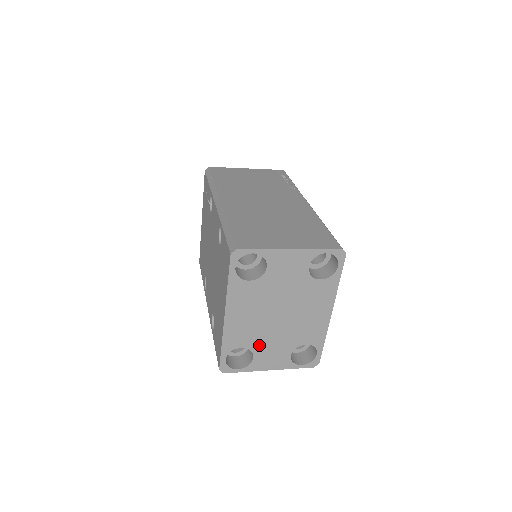
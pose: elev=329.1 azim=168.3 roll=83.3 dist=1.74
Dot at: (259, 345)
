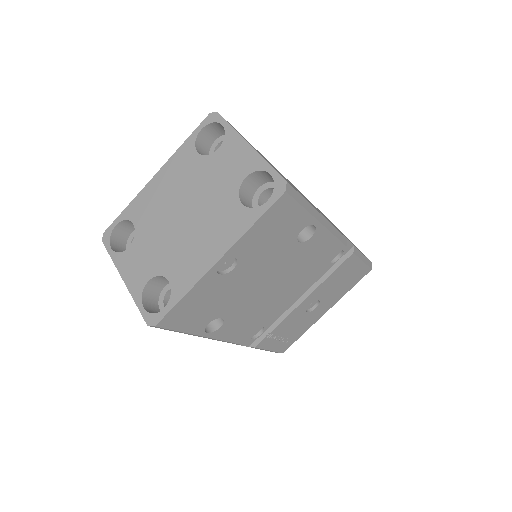
Dot at: (144, 236)
